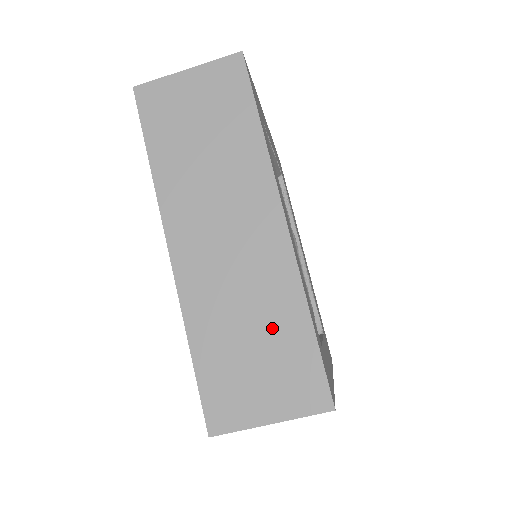
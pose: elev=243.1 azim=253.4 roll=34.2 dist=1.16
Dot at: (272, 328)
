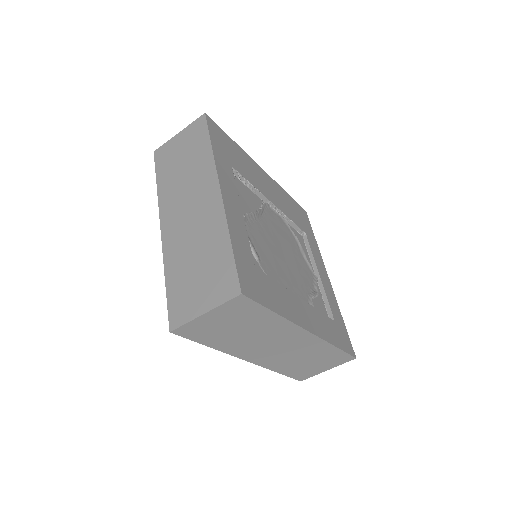
Dot at: (318, 356)
